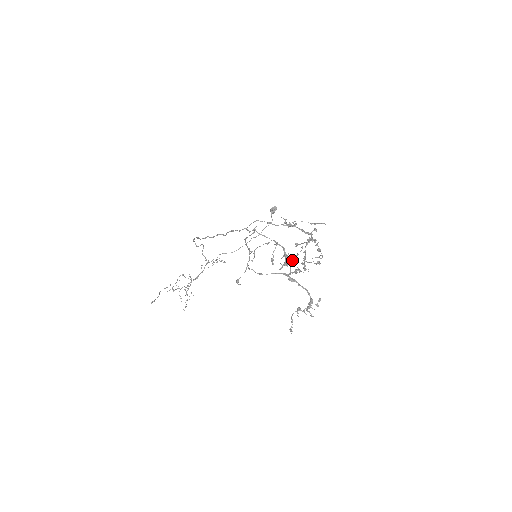
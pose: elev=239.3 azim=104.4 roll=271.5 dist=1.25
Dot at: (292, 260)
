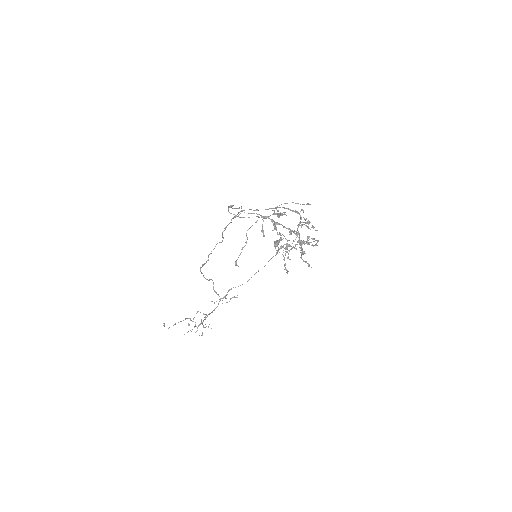
Dot at: (286, 239)
